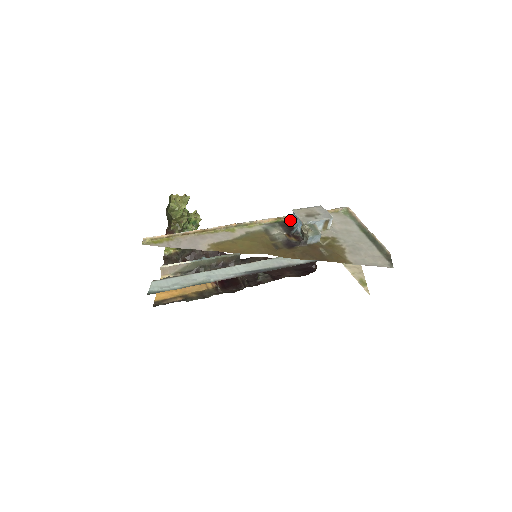
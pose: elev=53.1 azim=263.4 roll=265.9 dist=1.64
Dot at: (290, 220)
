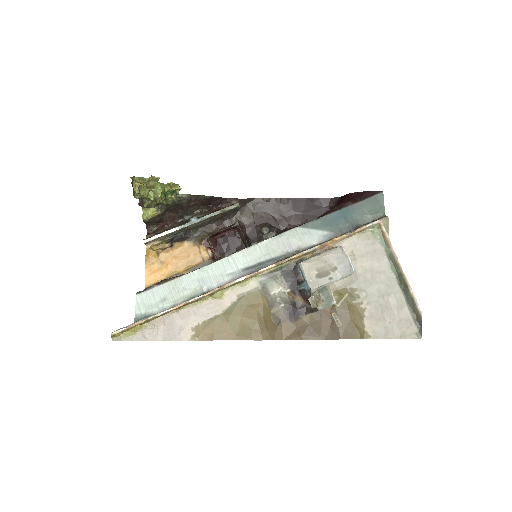
Dot at: (296, 264)
